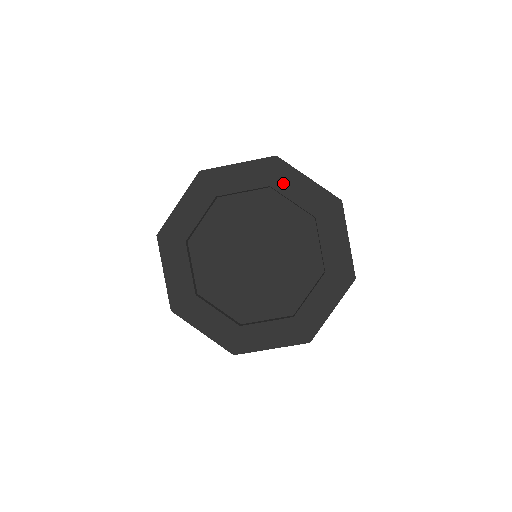
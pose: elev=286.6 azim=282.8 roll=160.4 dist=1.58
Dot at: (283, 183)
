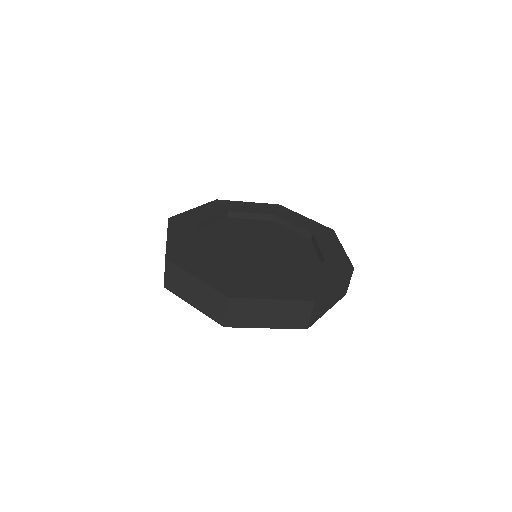
Dot at: (285, 215)
